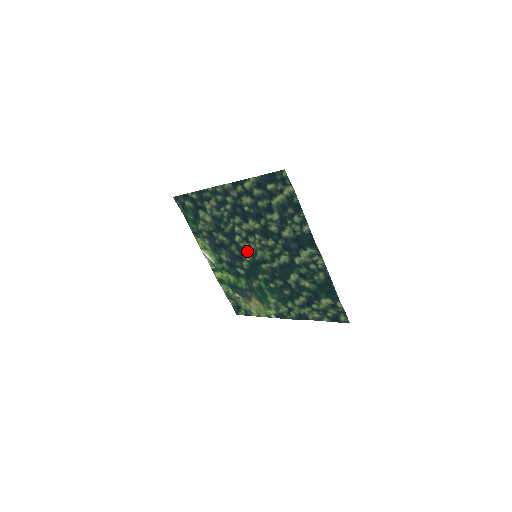
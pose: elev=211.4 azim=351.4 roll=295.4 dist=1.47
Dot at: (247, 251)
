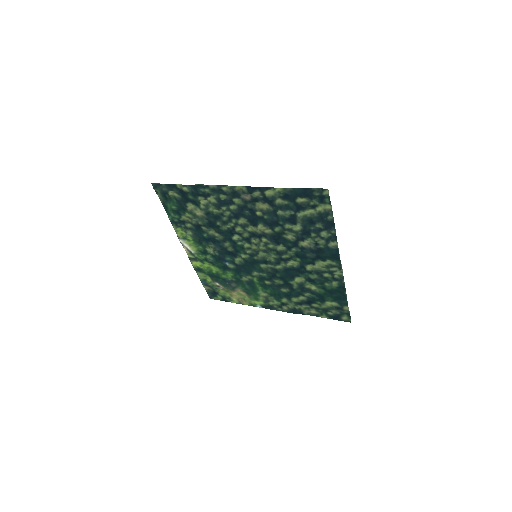
Dot at: (245, 250)
